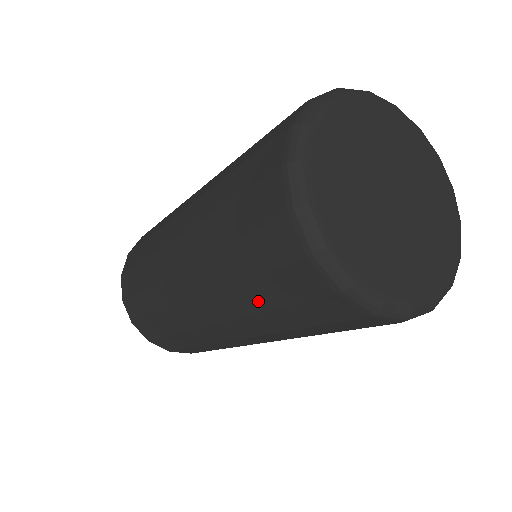
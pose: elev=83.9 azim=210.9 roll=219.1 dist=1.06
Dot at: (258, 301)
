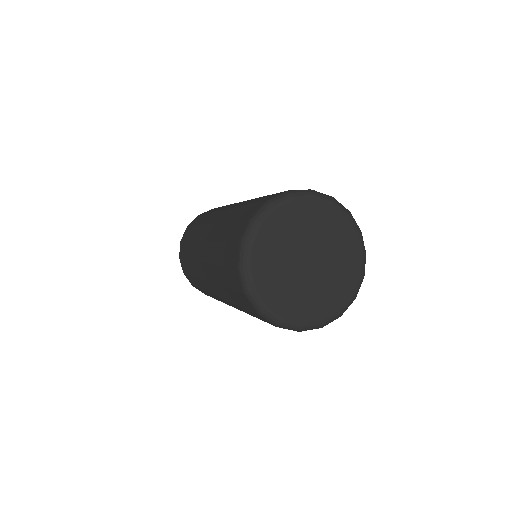
Dot at: (219, 256)
